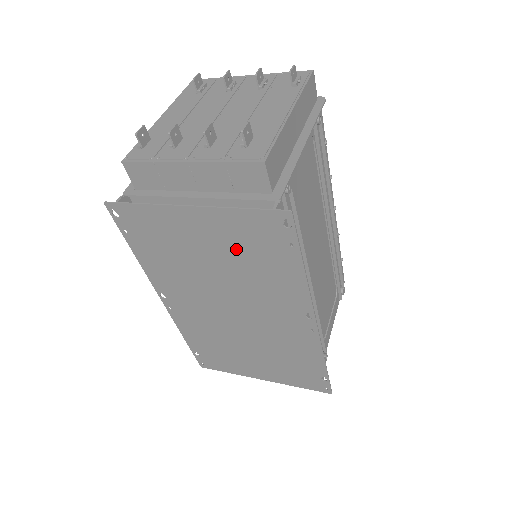
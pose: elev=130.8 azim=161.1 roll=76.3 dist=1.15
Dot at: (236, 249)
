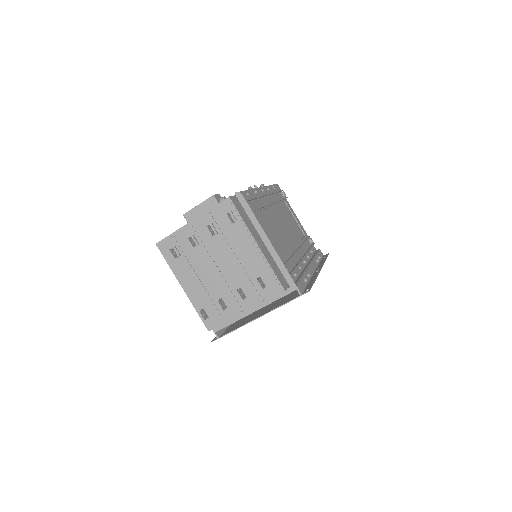
Dot at: occluded
